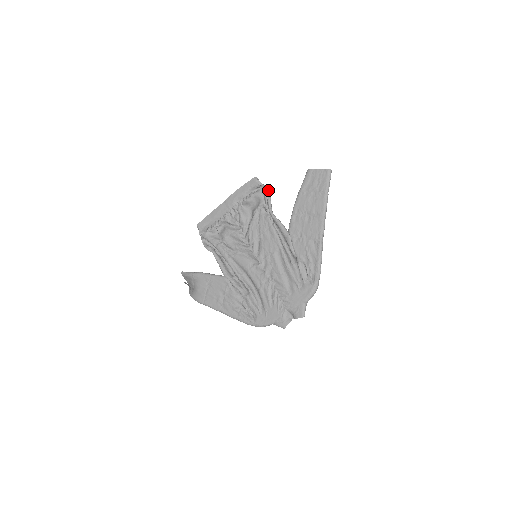
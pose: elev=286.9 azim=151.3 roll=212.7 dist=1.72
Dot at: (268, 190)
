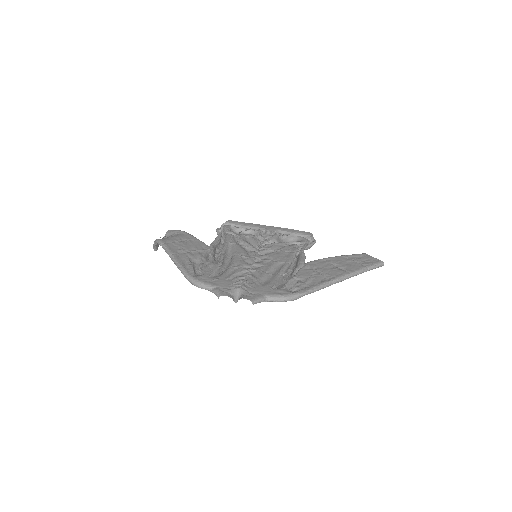
Dot at: (315, 242)
